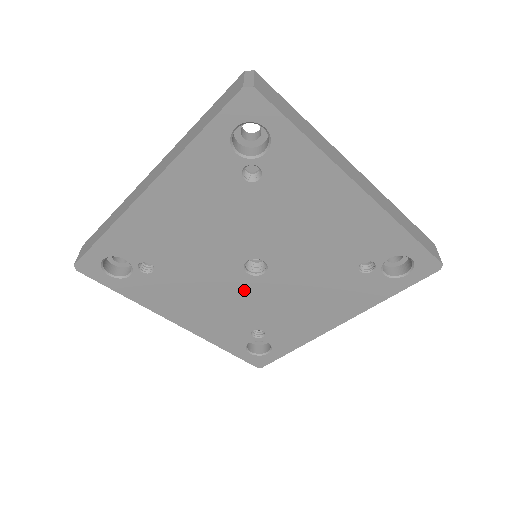
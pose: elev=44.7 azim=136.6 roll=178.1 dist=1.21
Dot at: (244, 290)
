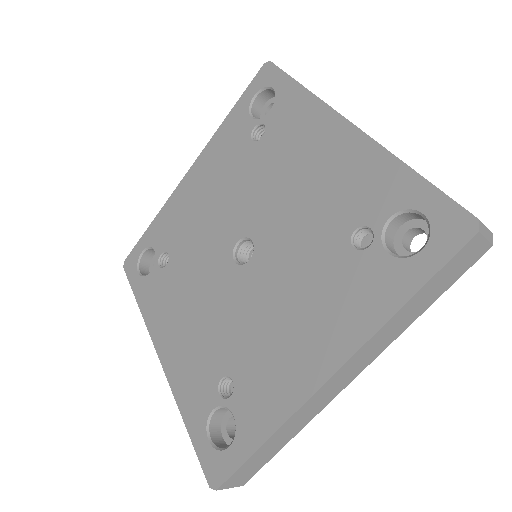
Dot at: (227, 292)
